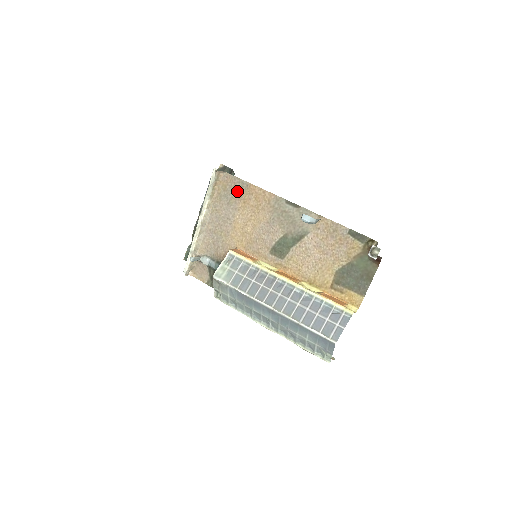
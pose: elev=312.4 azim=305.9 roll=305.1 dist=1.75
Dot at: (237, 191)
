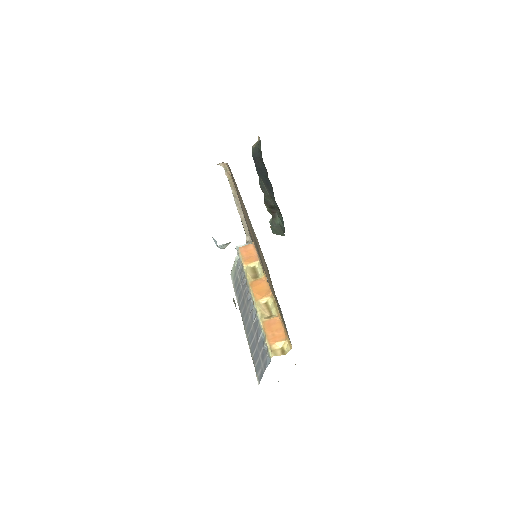
Dot at: (235, 184)
